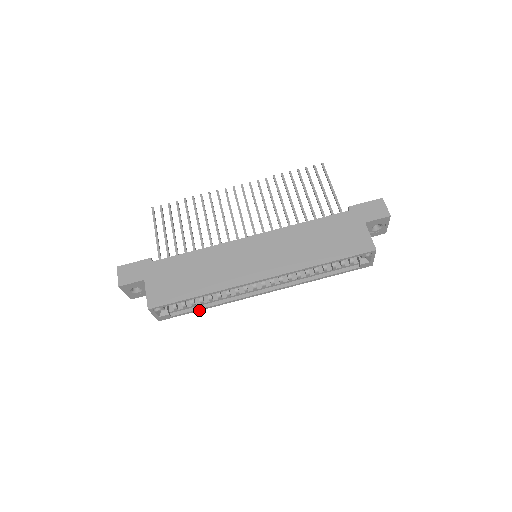
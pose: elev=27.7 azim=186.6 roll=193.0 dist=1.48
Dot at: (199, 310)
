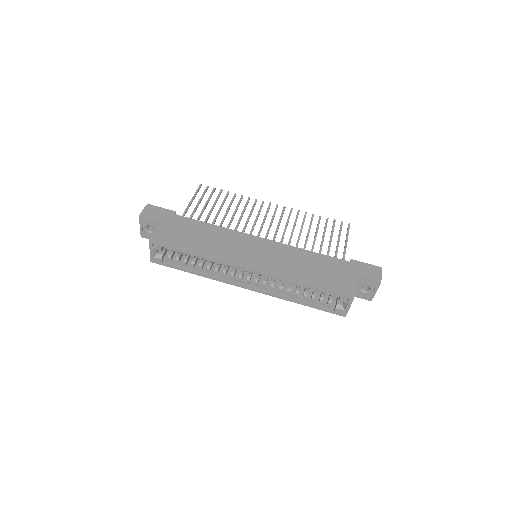
Dot at: (186, 271)
